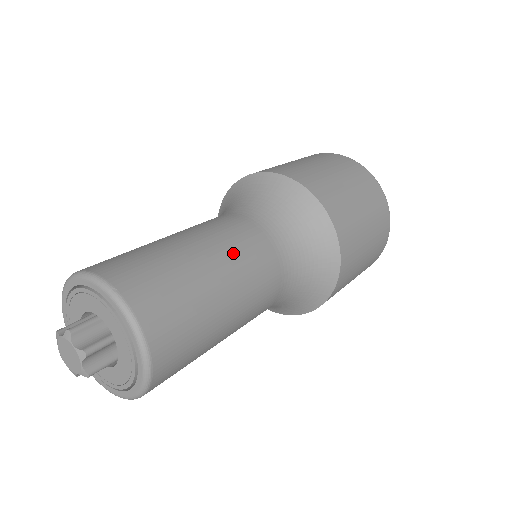
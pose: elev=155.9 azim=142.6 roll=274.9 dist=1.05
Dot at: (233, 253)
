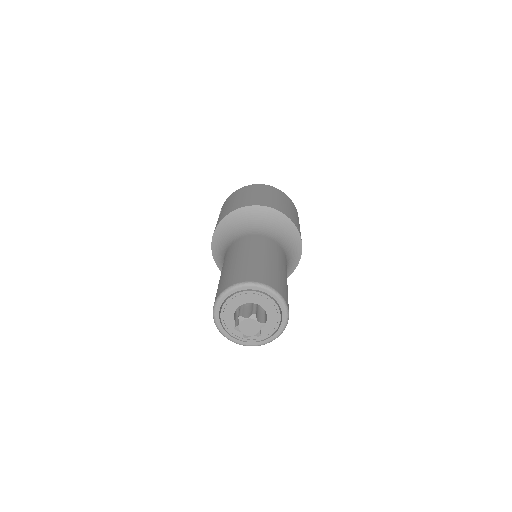
Dot at: (281, 261)
